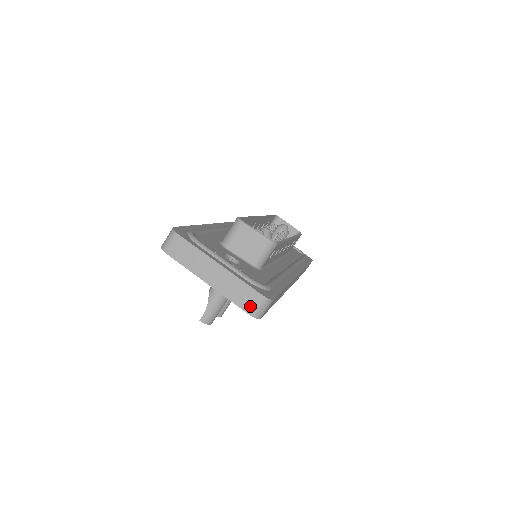
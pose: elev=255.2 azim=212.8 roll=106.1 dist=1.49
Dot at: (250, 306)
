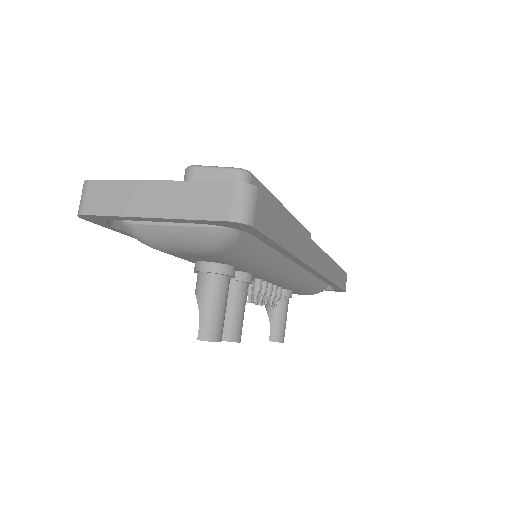
Dot at: (224, 208)
